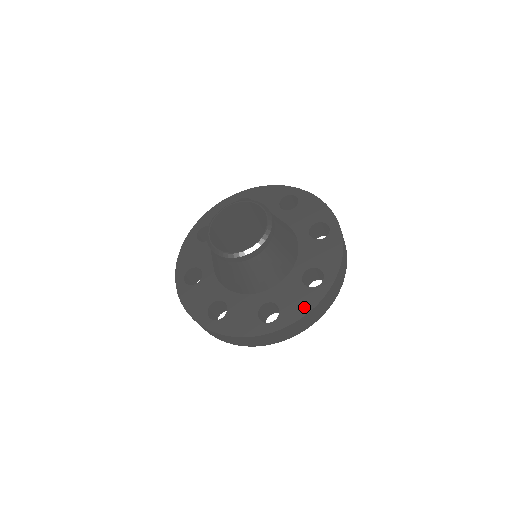
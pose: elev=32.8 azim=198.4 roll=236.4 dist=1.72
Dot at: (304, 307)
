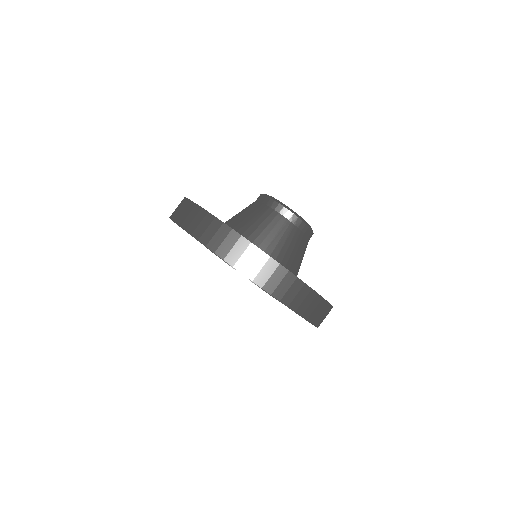
Dot at: occluded
